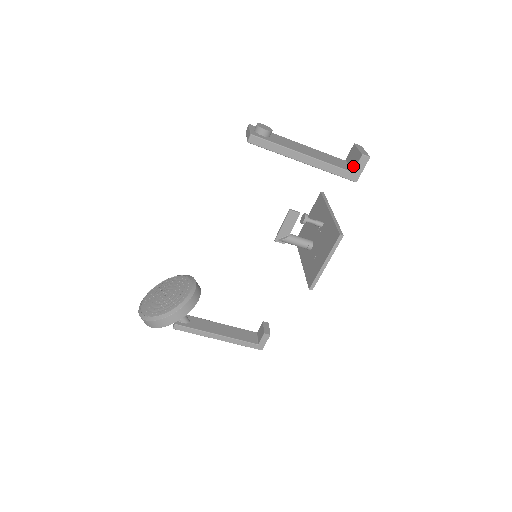
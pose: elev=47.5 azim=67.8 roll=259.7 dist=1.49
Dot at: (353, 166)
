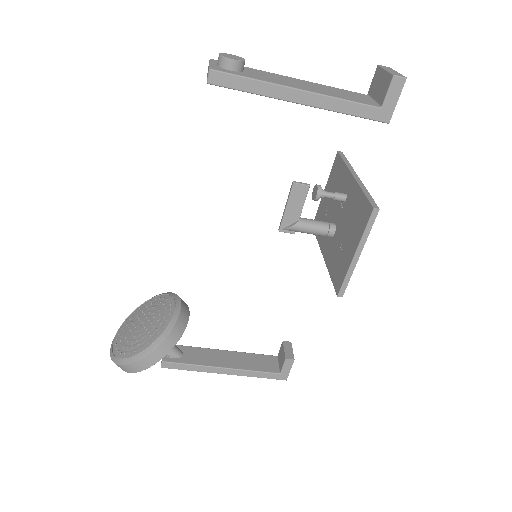
Dot at: (380, 98)
